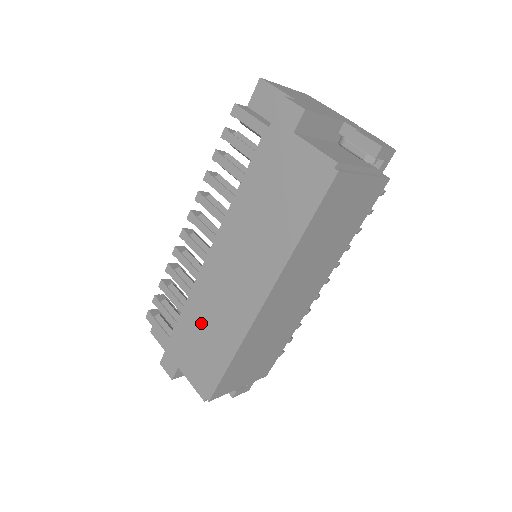
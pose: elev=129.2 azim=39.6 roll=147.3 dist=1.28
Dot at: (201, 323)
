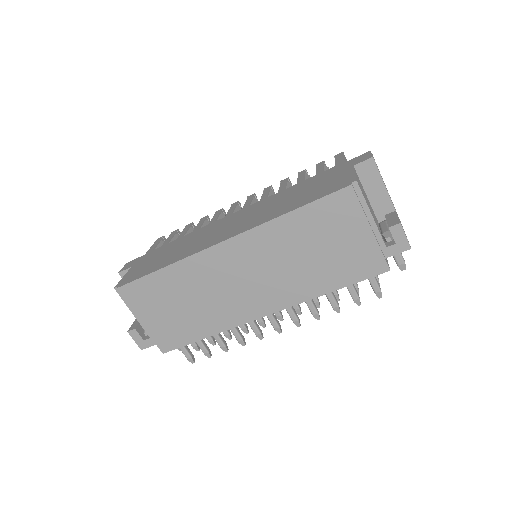
Dot at: (178, 246)
